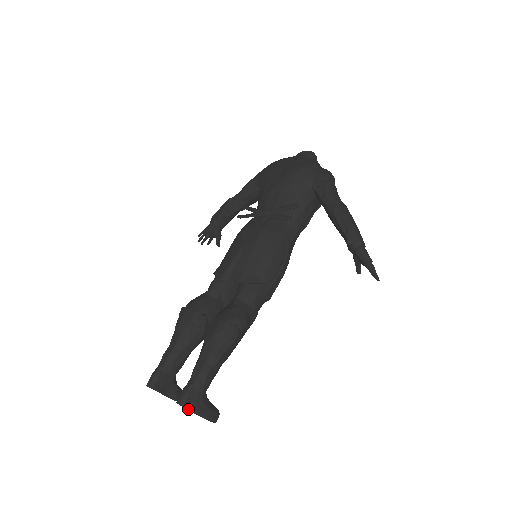
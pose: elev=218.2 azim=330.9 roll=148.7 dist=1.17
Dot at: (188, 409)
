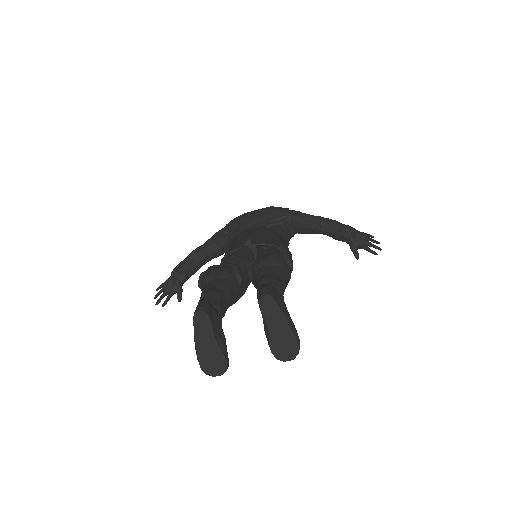
Dot at: (278, 304)
